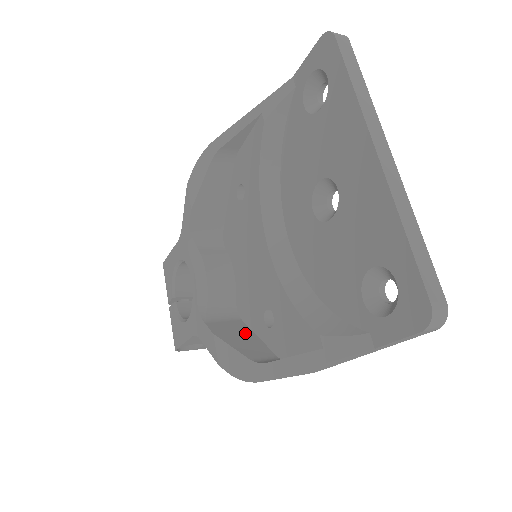
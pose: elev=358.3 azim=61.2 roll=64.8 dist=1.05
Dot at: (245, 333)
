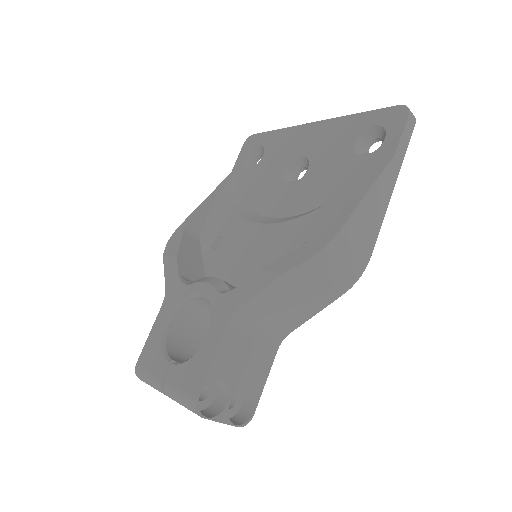
Dot at: occluded
